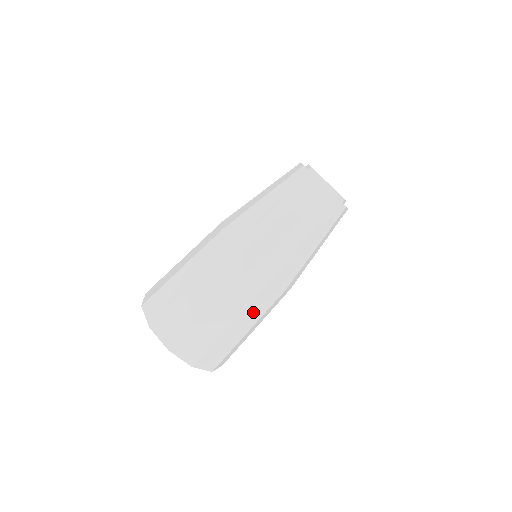
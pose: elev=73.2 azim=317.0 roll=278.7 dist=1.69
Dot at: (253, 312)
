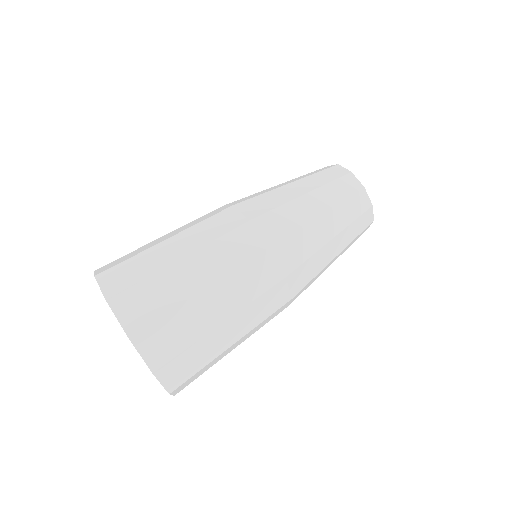
Dot at: (218, 256)
